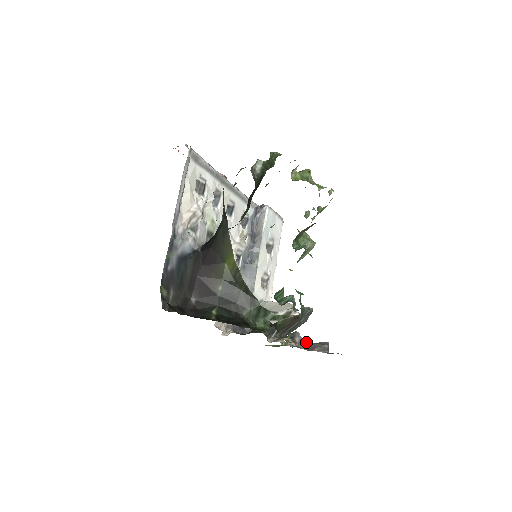
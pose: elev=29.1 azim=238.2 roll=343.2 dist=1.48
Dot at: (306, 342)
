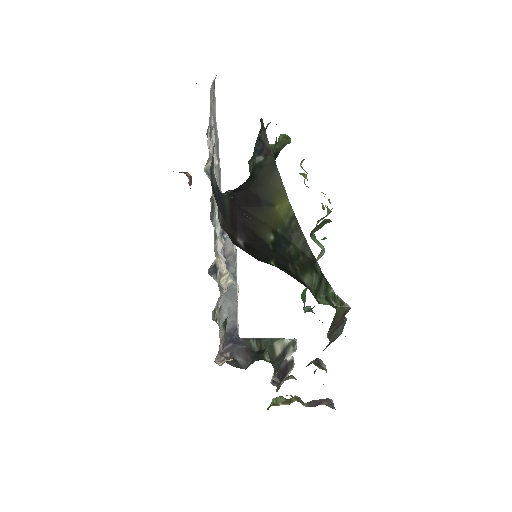
Dot at: occluded
